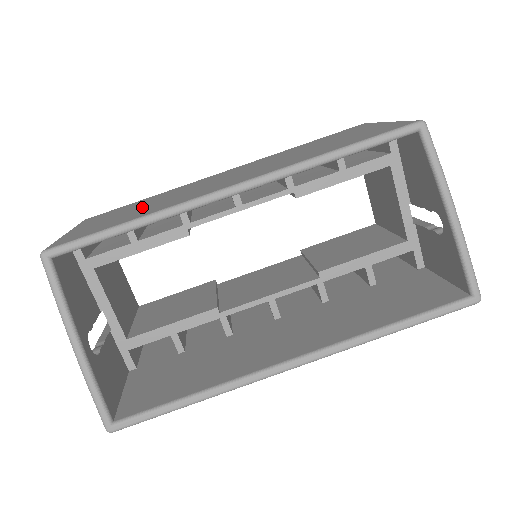
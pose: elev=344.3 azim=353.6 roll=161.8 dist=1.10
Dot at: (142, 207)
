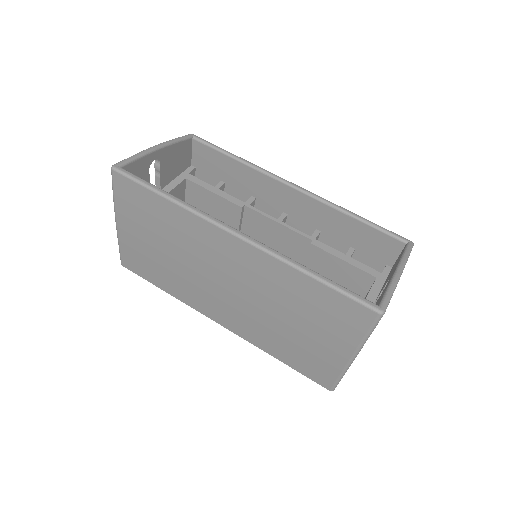
Dot at: occluded
